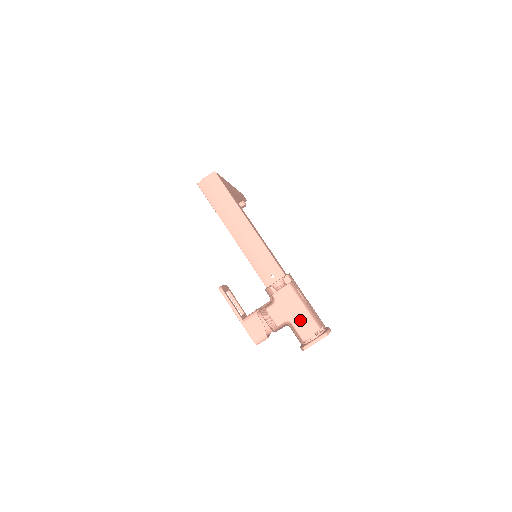
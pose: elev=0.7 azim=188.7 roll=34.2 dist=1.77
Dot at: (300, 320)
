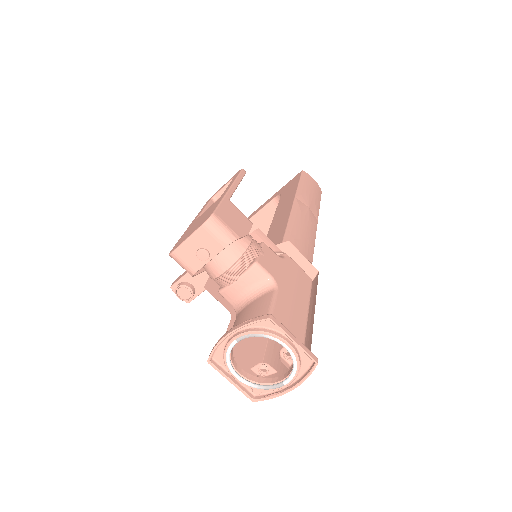
Dot at: (291, 305)
